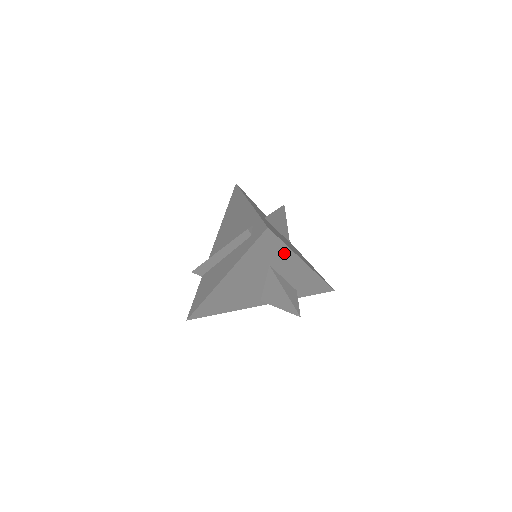
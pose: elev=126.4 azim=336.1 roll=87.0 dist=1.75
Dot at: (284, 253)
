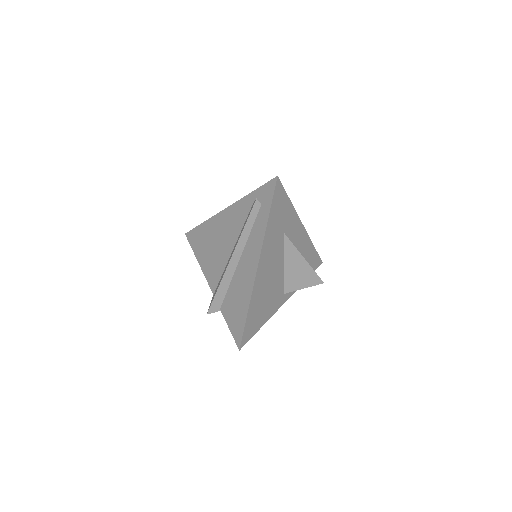
Dot at: (290, 212)
